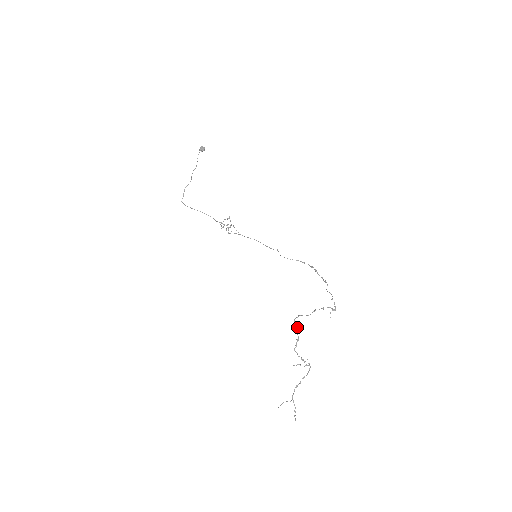
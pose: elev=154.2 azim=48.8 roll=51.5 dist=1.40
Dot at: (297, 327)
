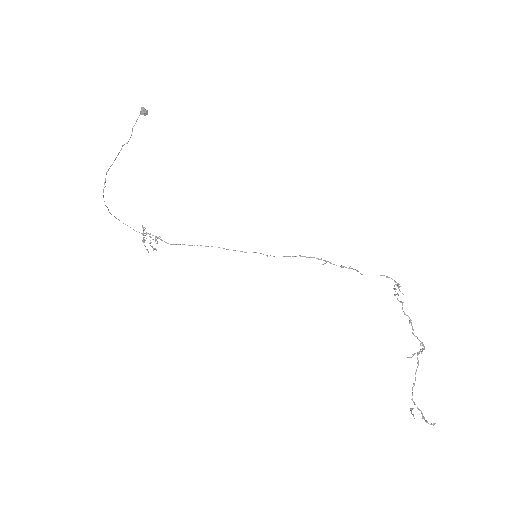
Dot at: (402, 307)
